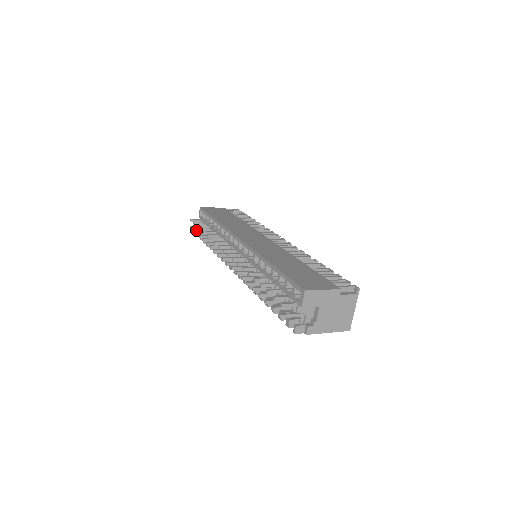
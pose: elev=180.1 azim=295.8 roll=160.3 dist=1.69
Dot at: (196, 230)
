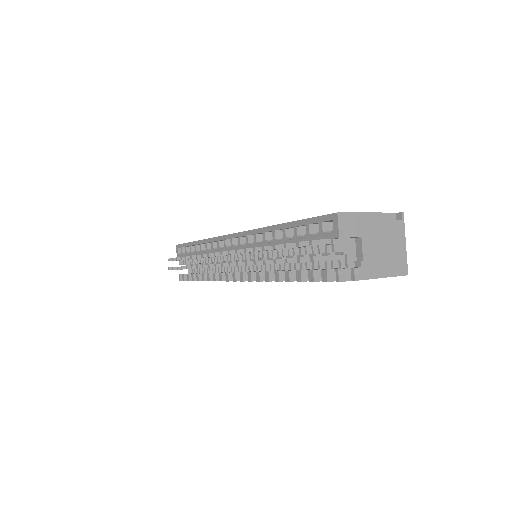
Dot at: (176, 268)
